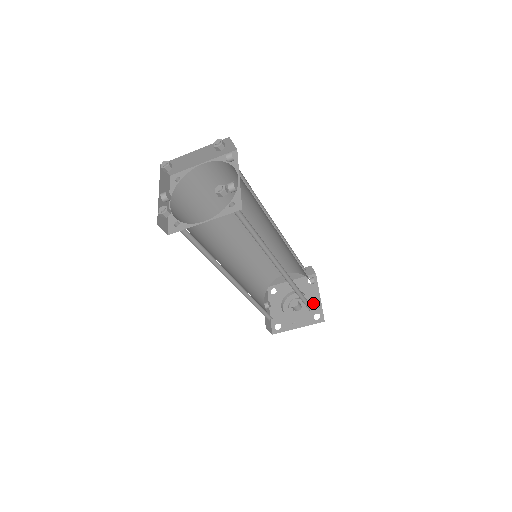
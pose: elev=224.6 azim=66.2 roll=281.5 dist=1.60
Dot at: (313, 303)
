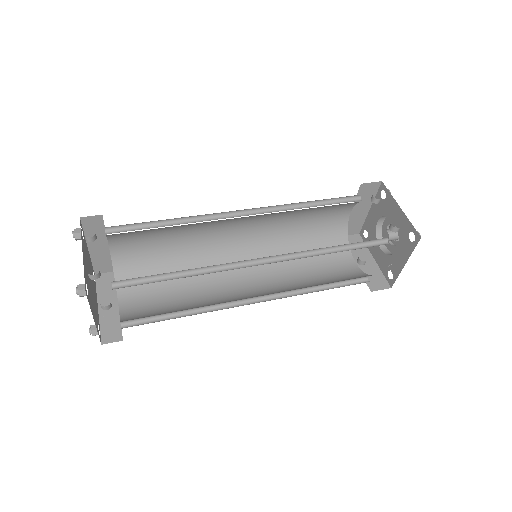
Dot at: (399, 222)
